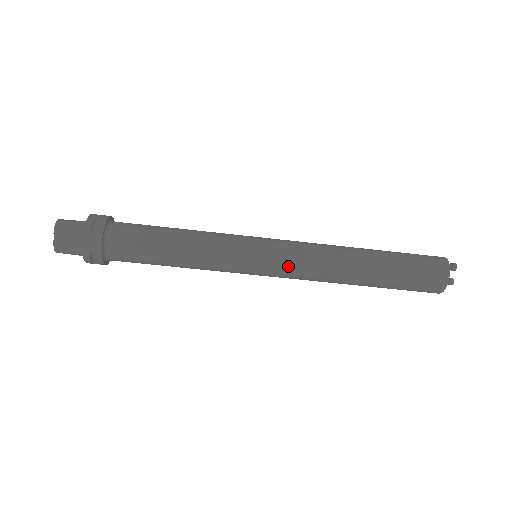
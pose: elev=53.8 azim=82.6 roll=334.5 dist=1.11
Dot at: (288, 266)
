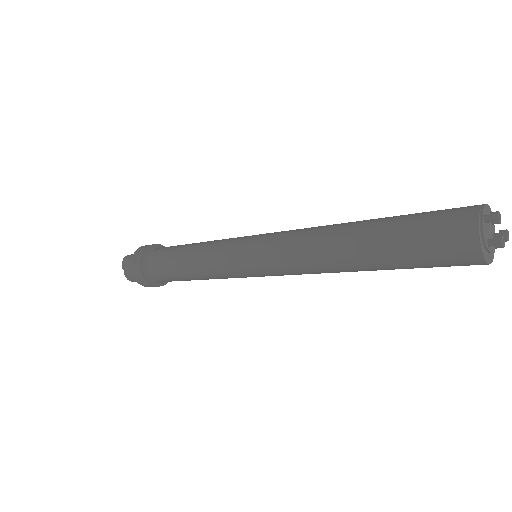
Dot at: (271, 263)
